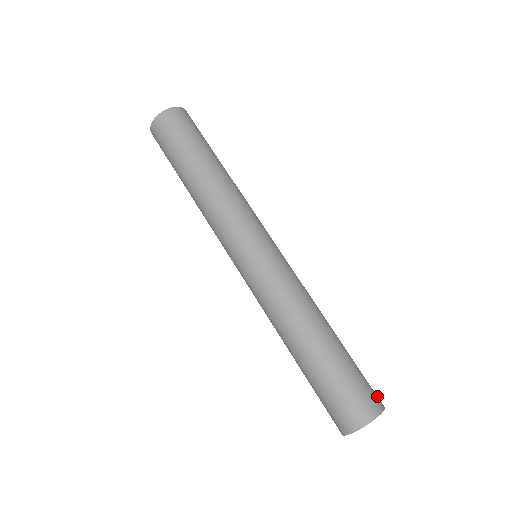
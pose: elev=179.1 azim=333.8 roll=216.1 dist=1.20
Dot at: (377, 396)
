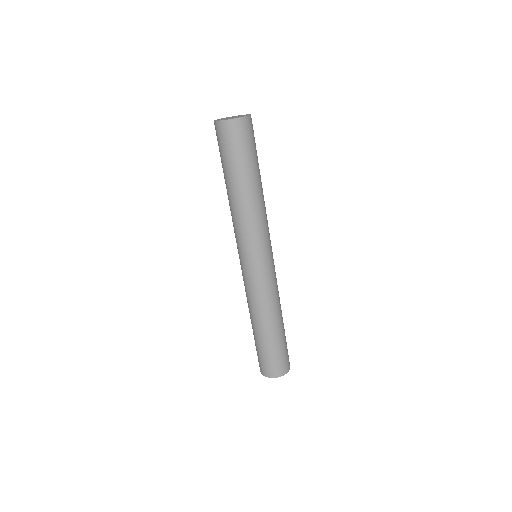
Dot at: occluded
